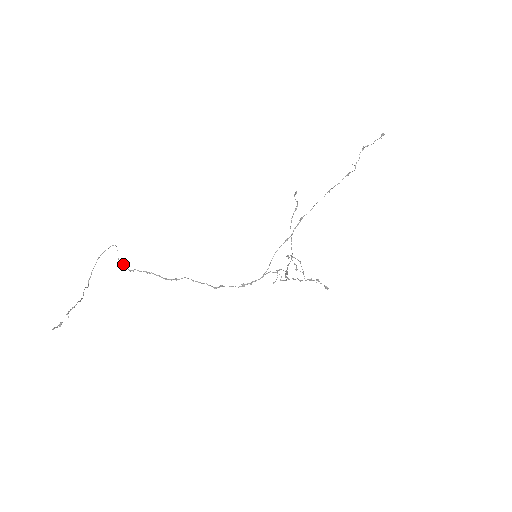
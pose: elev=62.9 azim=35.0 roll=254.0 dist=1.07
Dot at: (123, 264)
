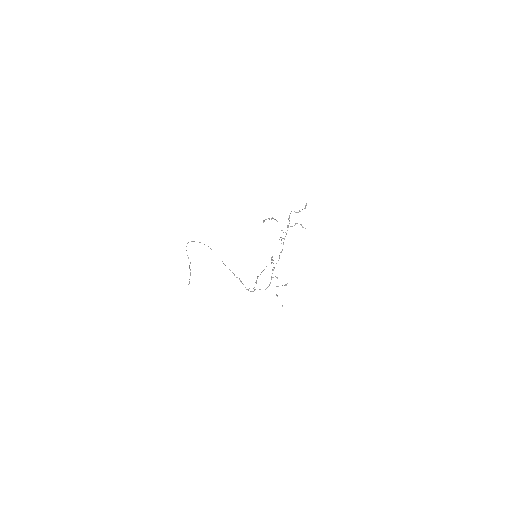
Dot at: occluded
